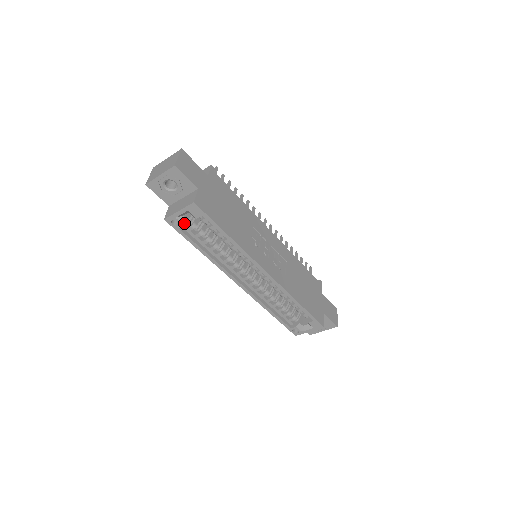
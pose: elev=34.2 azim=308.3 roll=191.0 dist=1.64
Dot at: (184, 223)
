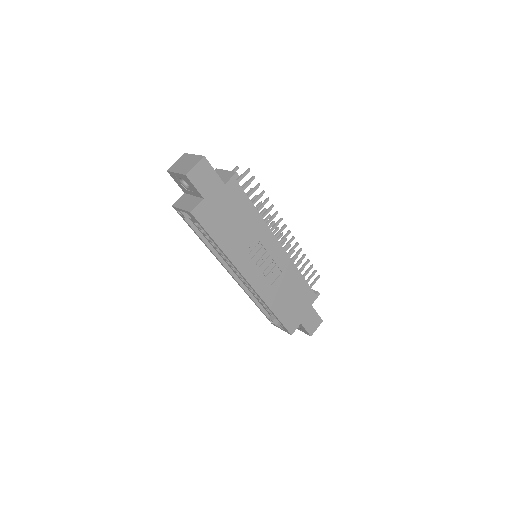
Dot at: (187, 217)
